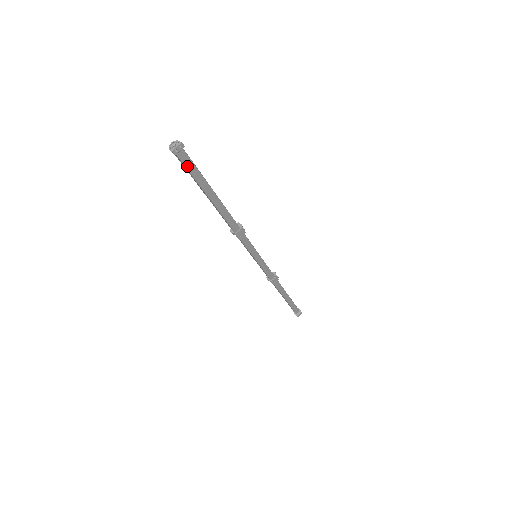
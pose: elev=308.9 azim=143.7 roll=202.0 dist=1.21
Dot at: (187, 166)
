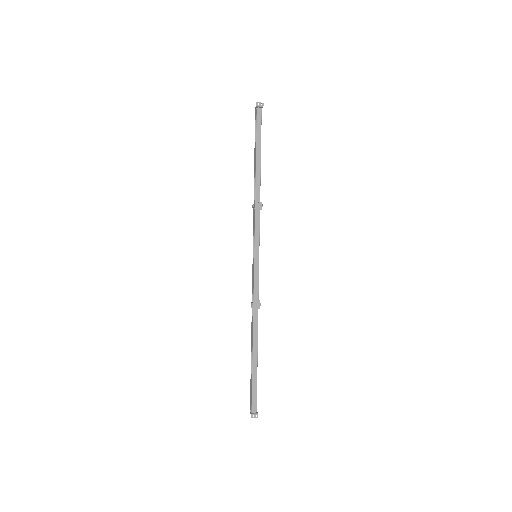
Dot at: (257, 121)
